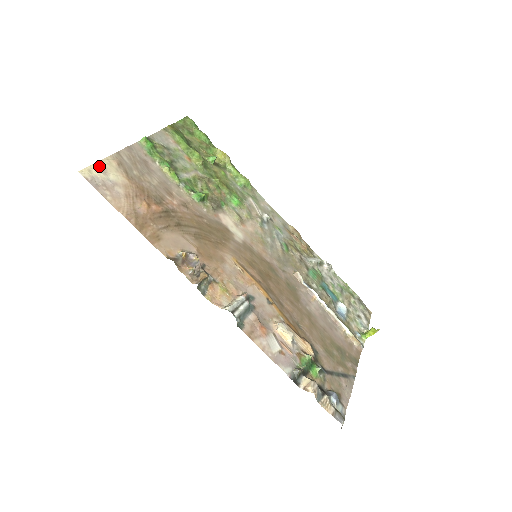
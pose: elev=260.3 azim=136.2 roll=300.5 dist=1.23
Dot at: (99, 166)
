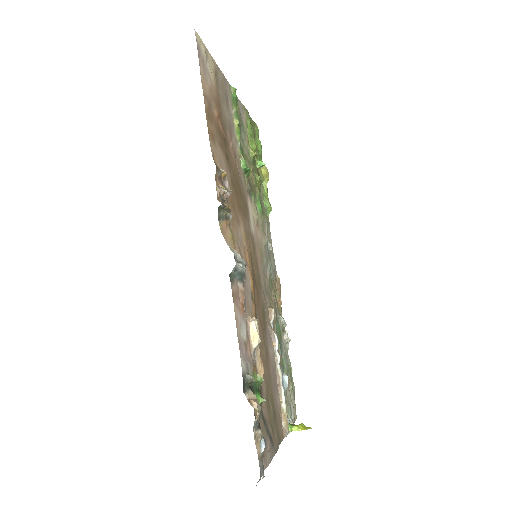
Dot at: (206, 50)
